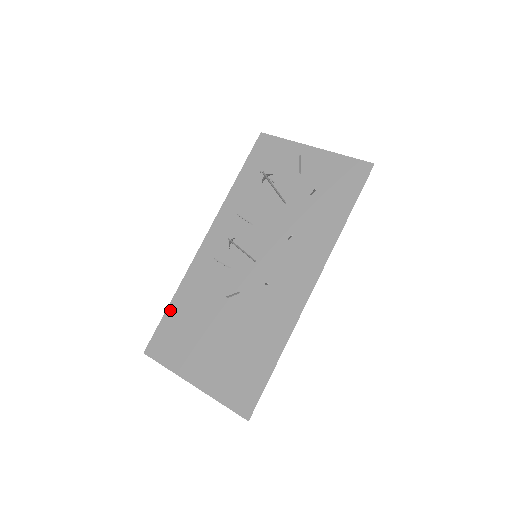
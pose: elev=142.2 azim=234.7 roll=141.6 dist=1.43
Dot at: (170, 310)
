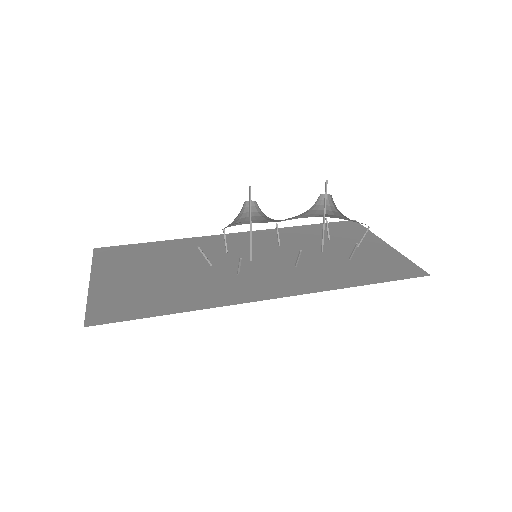
Dot at: (150, 244)
